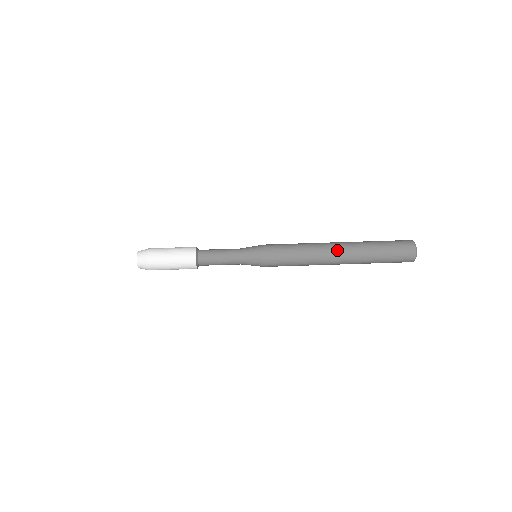
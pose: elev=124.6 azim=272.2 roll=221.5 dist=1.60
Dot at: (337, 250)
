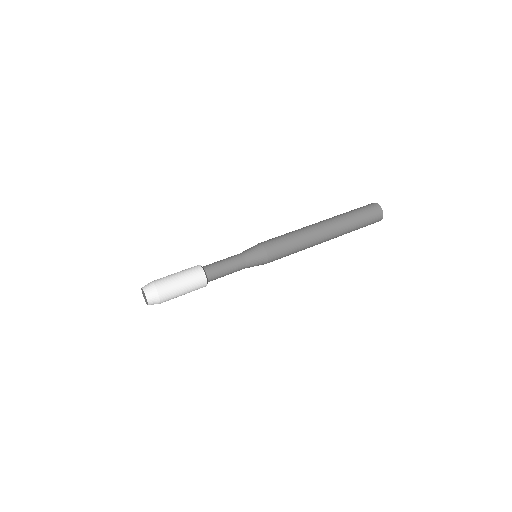
Dot at: (325, 229)
